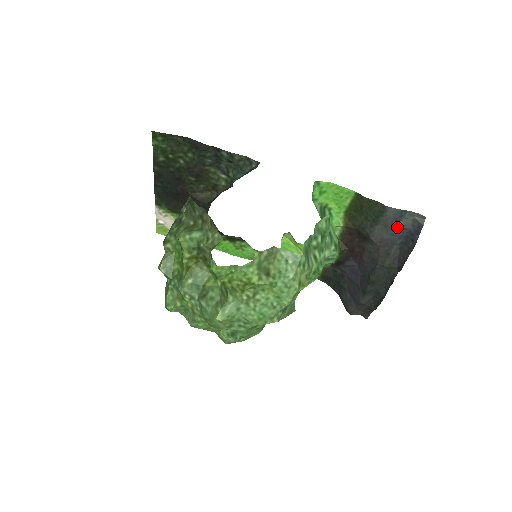
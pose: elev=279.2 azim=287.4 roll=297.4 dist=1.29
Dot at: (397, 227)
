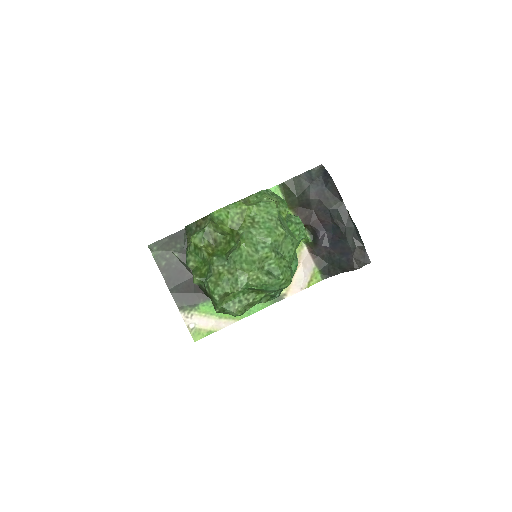
Dot at: (315, 181)
